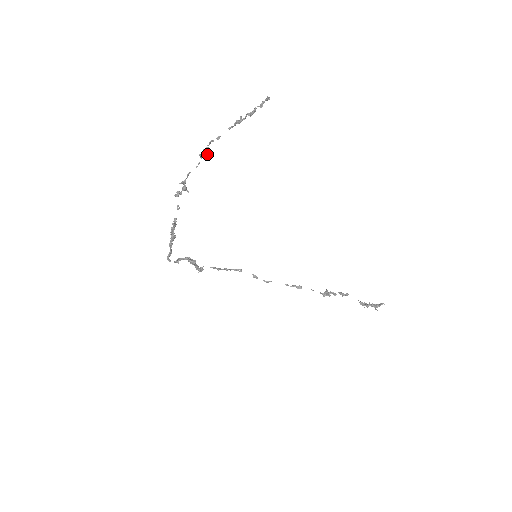
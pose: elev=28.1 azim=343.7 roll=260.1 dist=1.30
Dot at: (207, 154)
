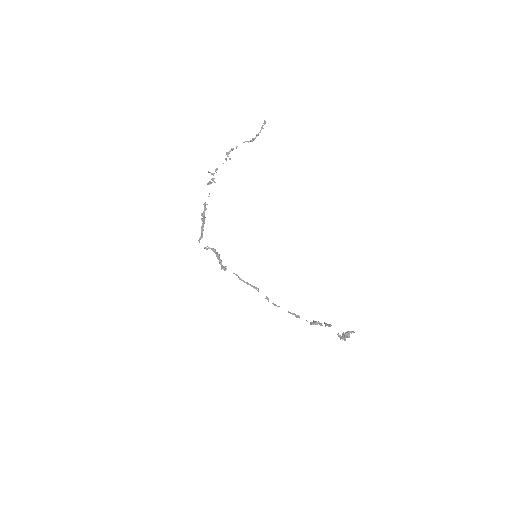
Dot at: (230, 159)
